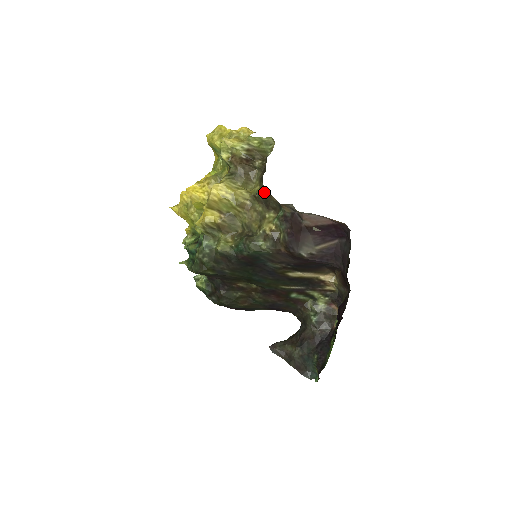
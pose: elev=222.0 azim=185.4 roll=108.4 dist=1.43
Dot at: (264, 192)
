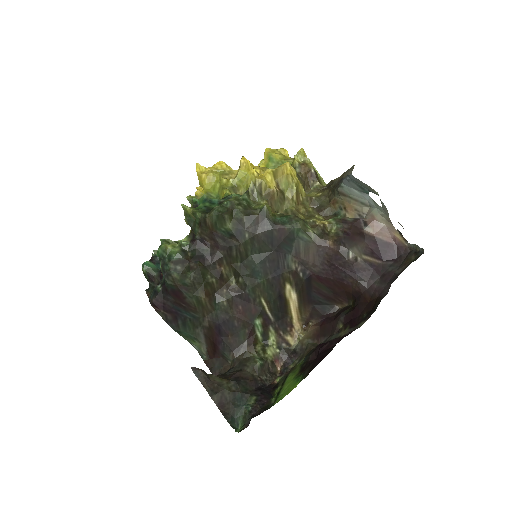
Dot at: (323, 199)
